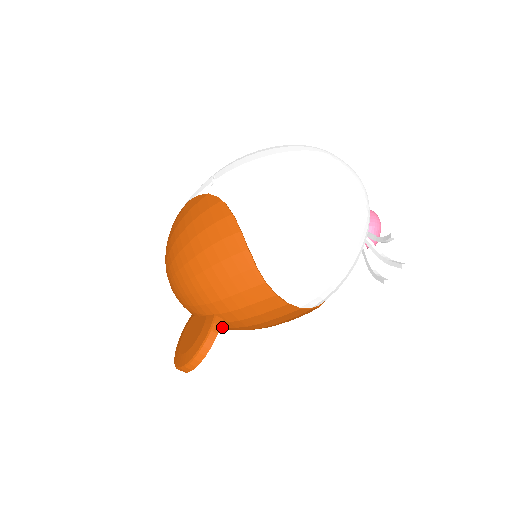
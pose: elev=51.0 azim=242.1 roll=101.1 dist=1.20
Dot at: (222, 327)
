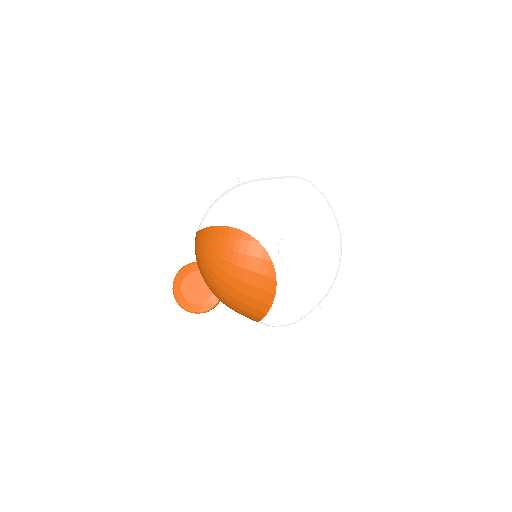
Dot at: occluded
